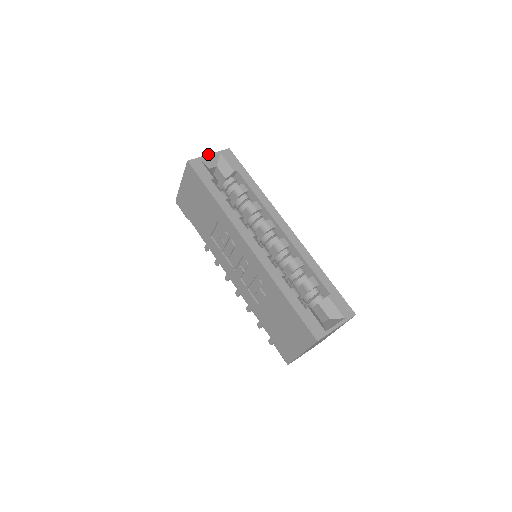
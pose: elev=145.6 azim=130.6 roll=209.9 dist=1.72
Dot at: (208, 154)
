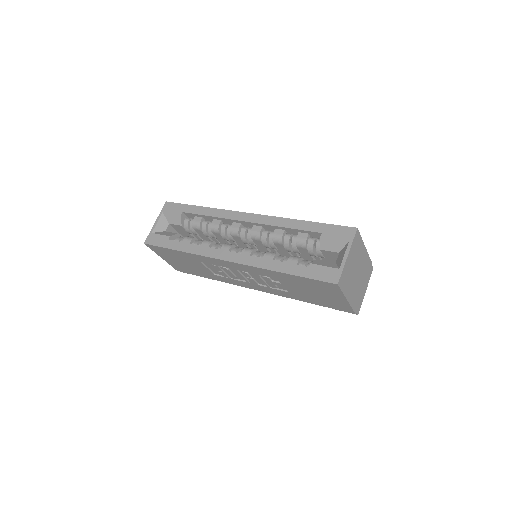
Dot at: (154, 223)
